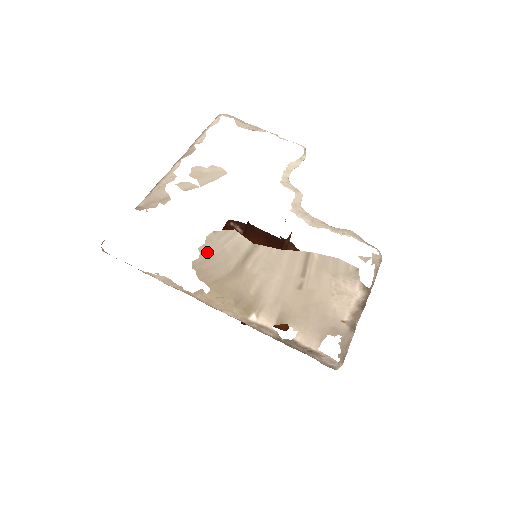
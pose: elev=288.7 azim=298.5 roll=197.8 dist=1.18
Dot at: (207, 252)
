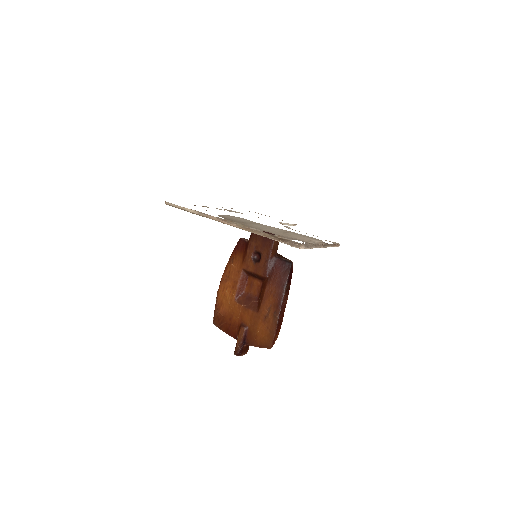
Dot at: (227, 216)
